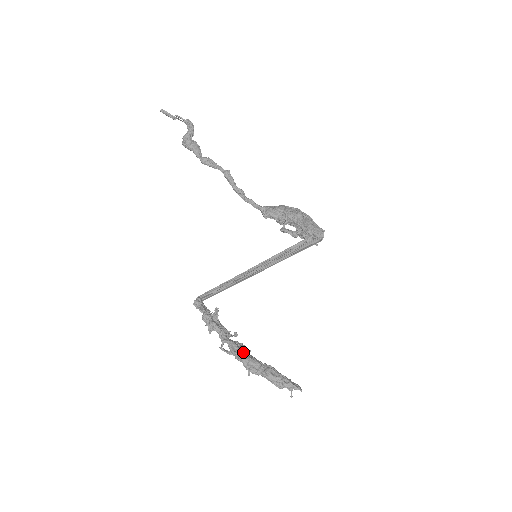
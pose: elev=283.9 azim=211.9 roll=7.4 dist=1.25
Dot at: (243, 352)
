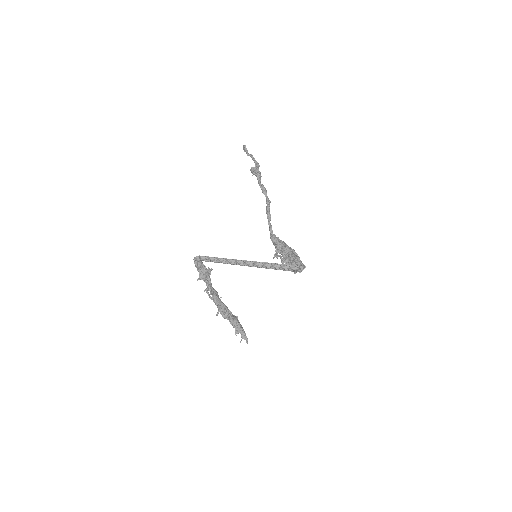
Dot at: (221, 301)
